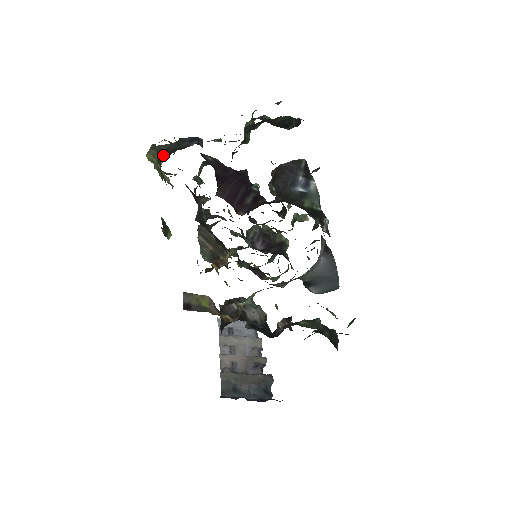
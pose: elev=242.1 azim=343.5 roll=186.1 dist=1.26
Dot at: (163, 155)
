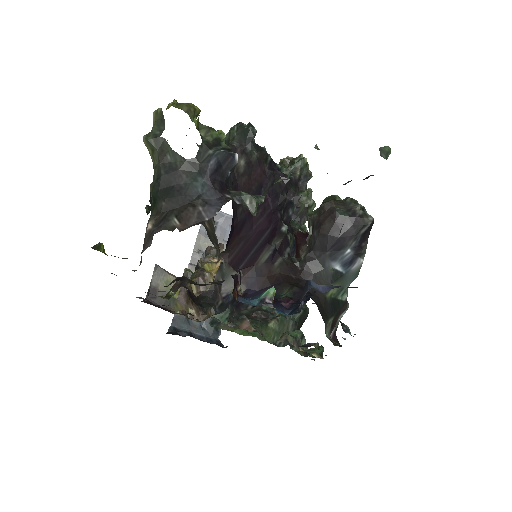
Dot at: (161, 189)
